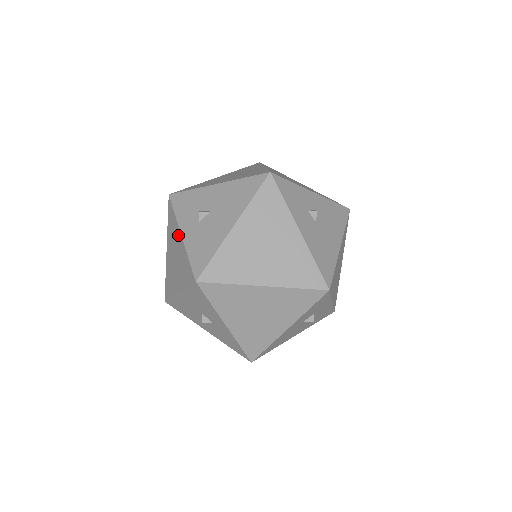
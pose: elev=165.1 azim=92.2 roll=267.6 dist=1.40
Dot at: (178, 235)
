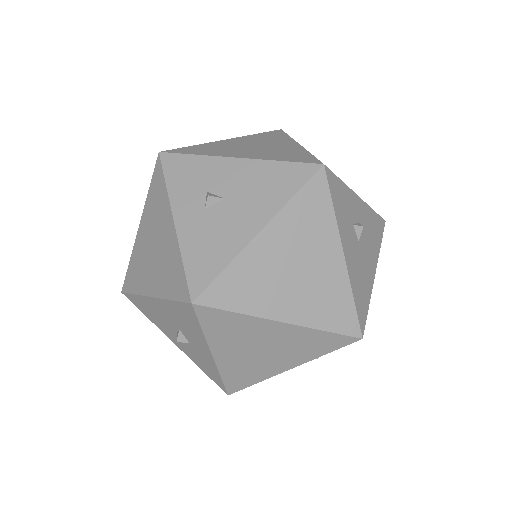
Dot at: (167, 219)
